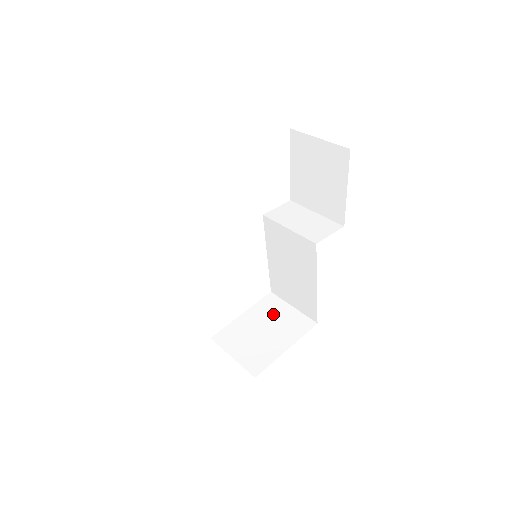
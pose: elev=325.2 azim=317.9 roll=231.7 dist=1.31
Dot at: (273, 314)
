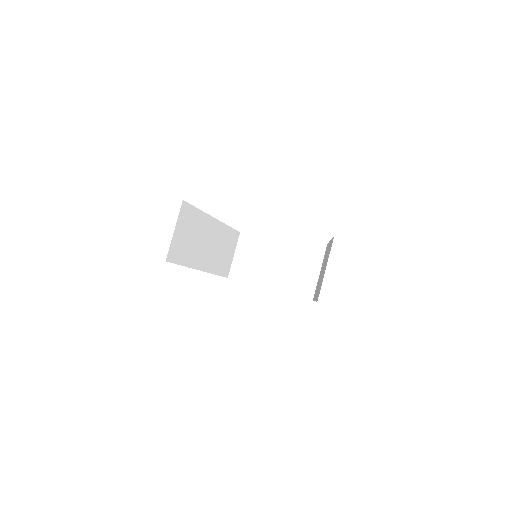
Dot at: (279, 260)
